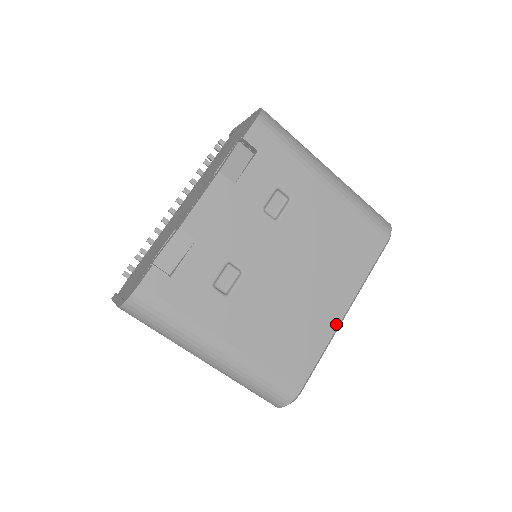
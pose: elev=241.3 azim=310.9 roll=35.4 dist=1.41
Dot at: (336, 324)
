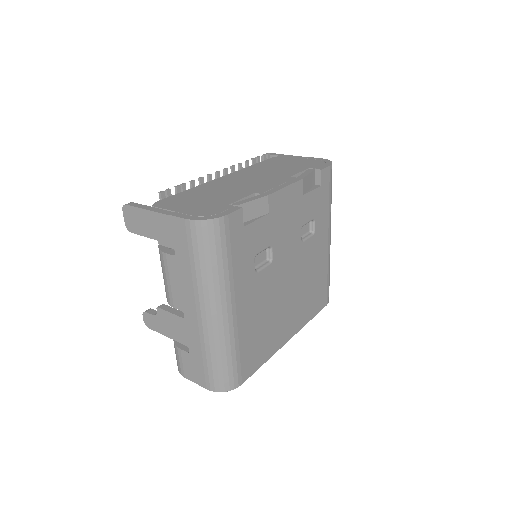
Dot at: (282, 344)
